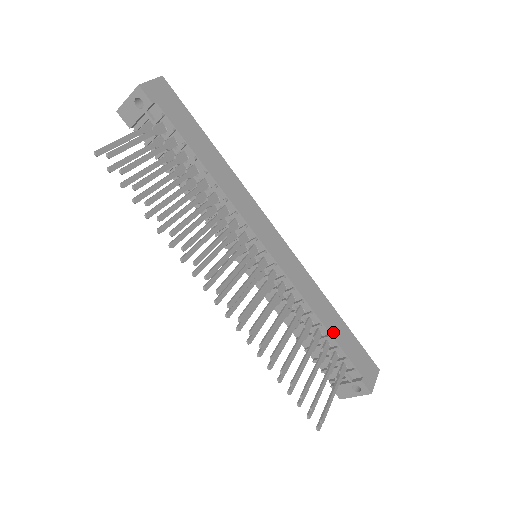
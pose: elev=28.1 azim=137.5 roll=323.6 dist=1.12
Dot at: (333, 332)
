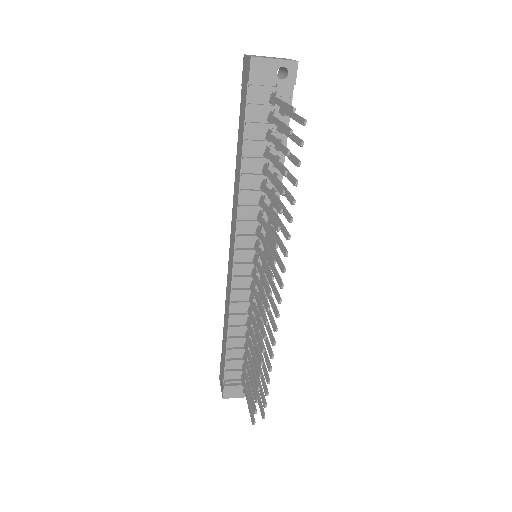
Dot at: occluded
